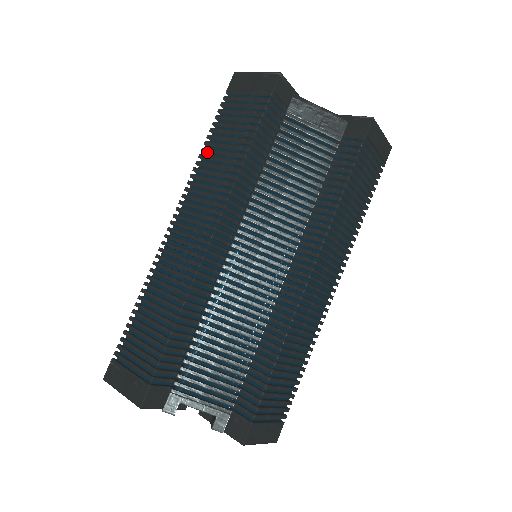
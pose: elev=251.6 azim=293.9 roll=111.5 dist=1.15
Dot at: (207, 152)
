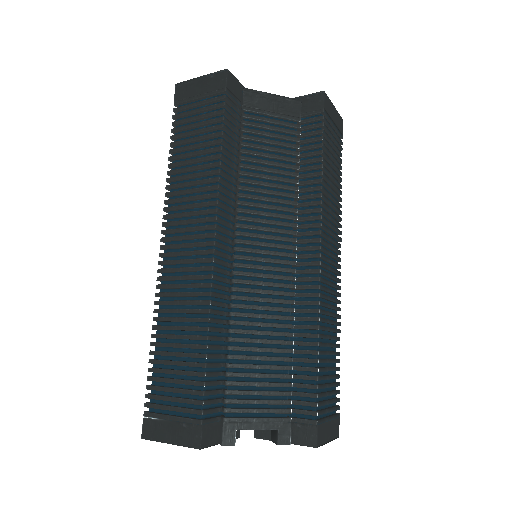
Dot at: (175, 166)
